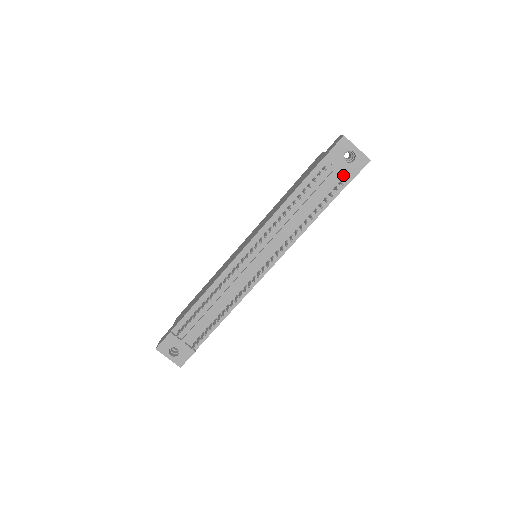
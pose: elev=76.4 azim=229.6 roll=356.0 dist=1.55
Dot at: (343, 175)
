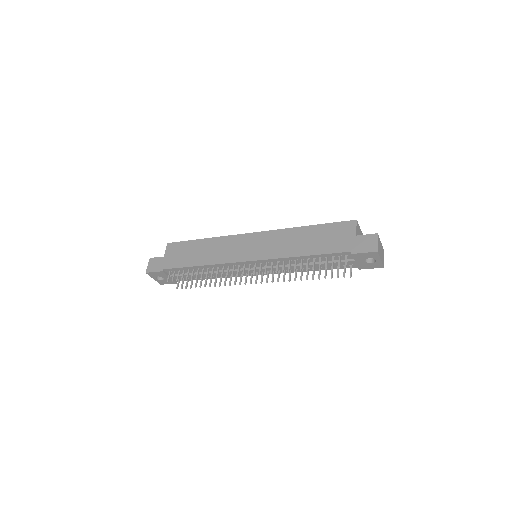
Dot at: (357, 263)
